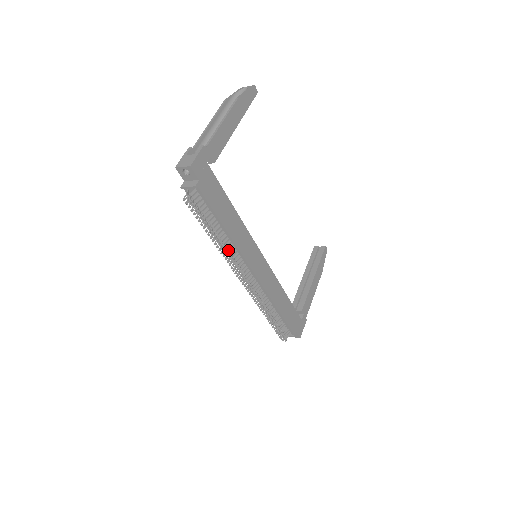
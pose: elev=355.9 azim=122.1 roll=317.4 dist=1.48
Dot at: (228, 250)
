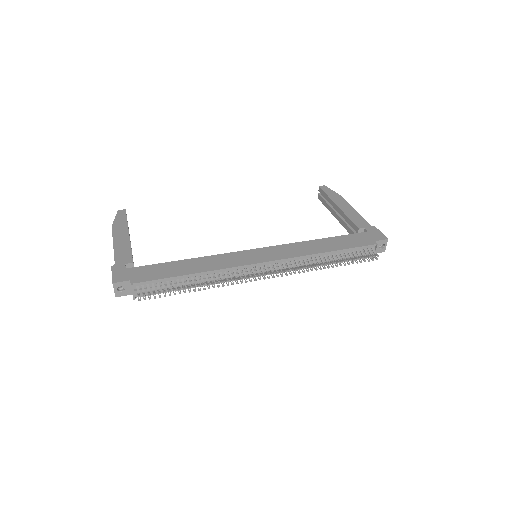
Dot at: (224, 280)
